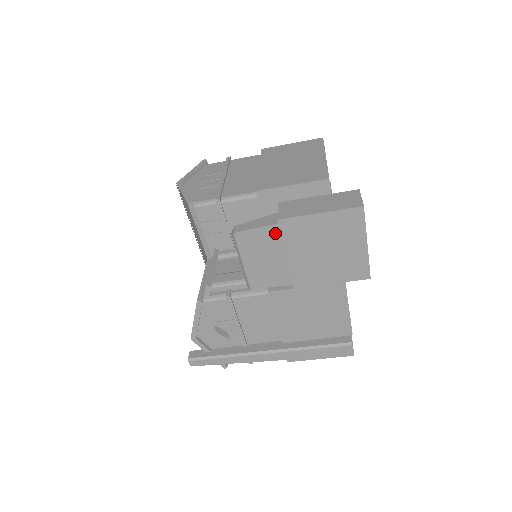
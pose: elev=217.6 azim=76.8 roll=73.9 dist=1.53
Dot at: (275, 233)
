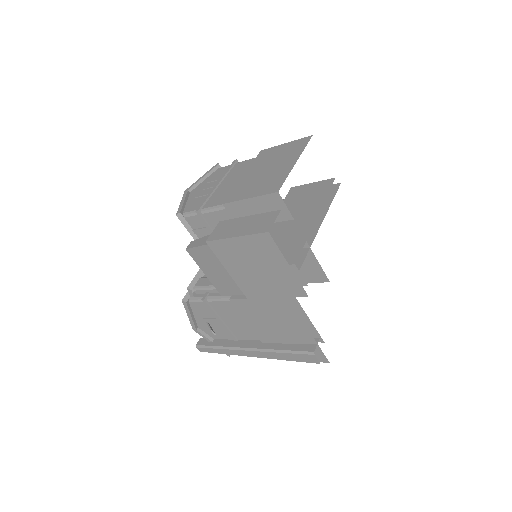
Dot at: occluded
